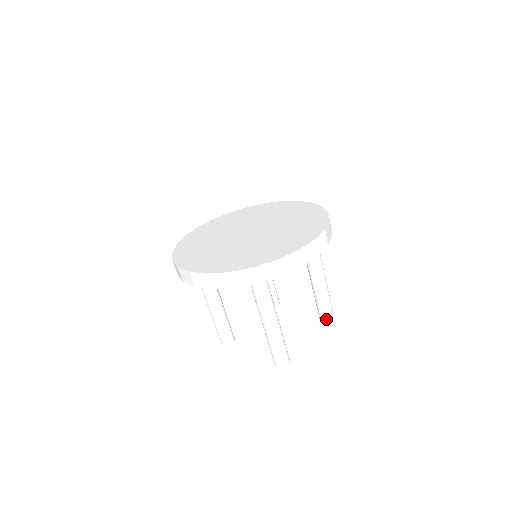
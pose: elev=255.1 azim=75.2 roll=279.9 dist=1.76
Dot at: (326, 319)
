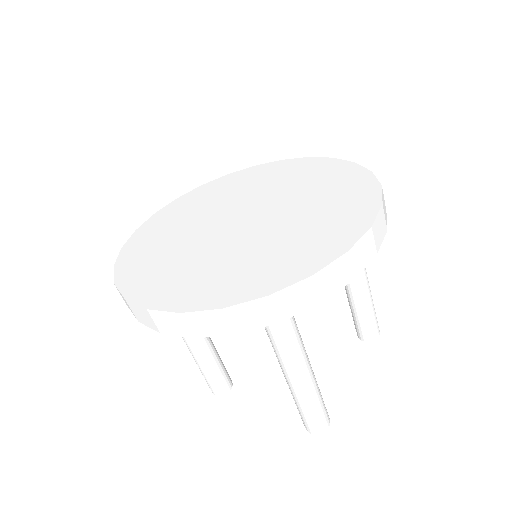
Dot at: (369, 337)
